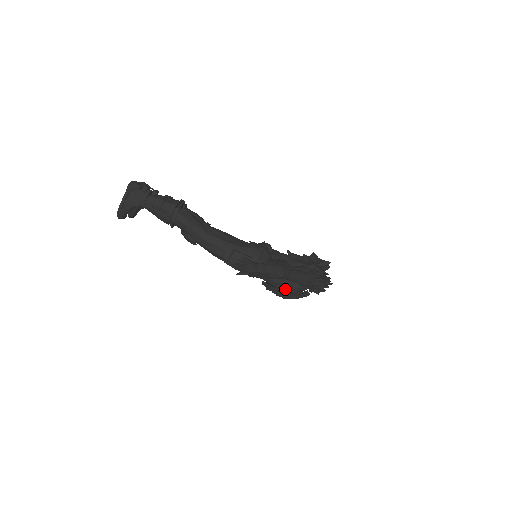
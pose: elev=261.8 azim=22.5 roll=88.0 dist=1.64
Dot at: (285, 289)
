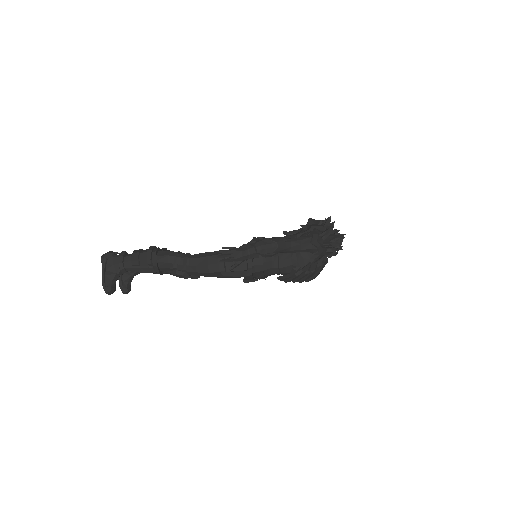
Dot at: (299, 267)
